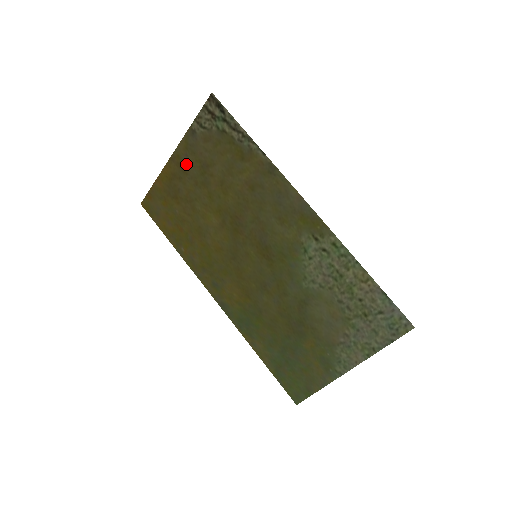
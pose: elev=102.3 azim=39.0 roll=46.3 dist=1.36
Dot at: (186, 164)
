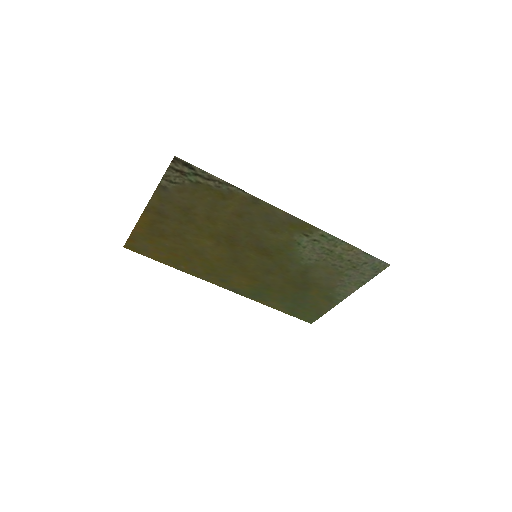
Dot at: (164, 211)
